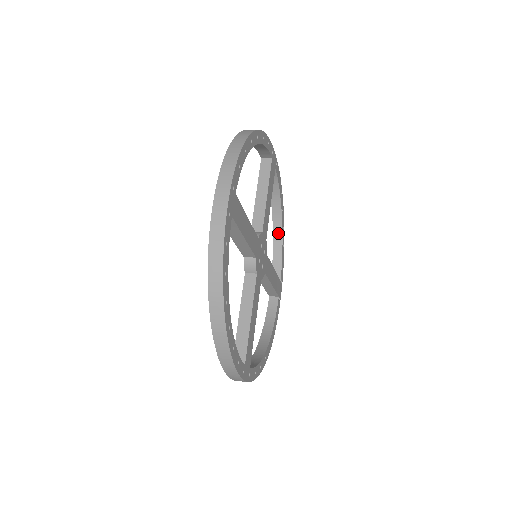
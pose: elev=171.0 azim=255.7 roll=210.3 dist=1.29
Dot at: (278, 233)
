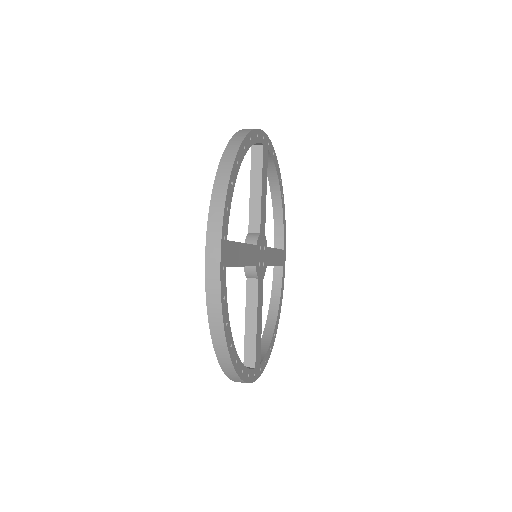
Dot at: (277, 203)
